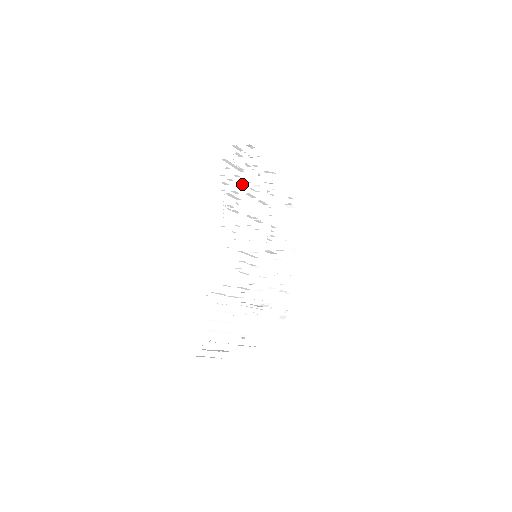
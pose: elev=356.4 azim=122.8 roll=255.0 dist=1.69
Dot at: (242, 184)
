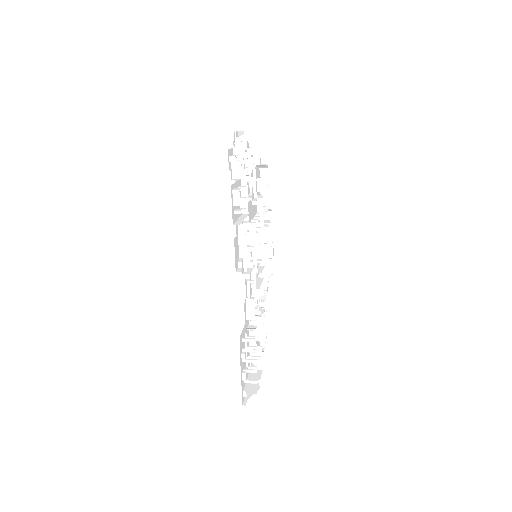
Dot at: (246, 195)
